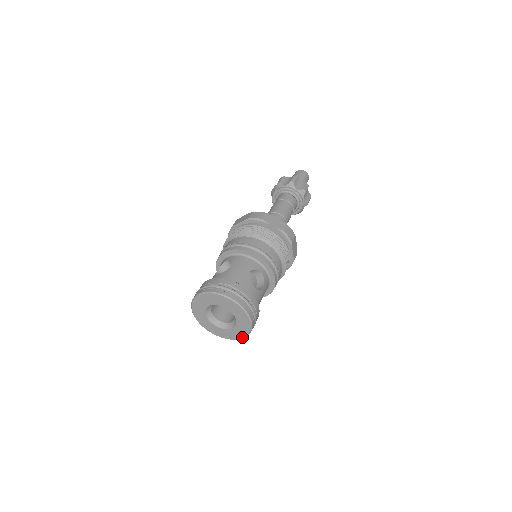
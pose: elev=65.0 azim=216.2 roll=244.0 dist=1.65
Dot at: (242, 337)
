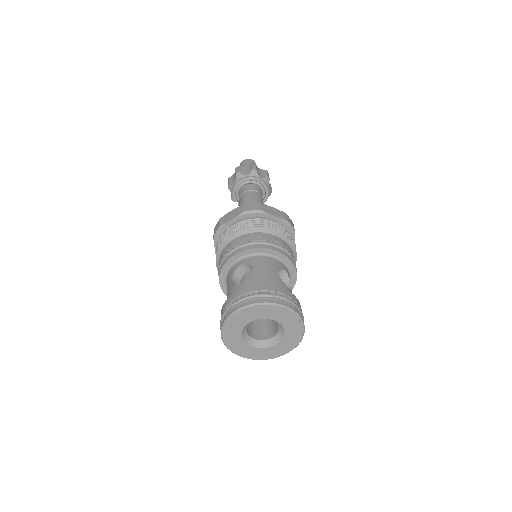
Dot at: (287, 352)
